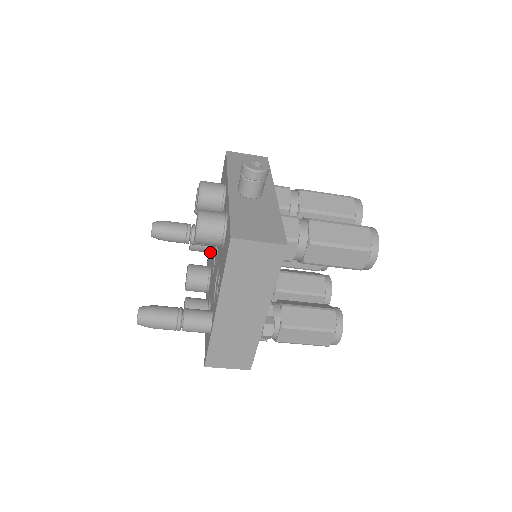
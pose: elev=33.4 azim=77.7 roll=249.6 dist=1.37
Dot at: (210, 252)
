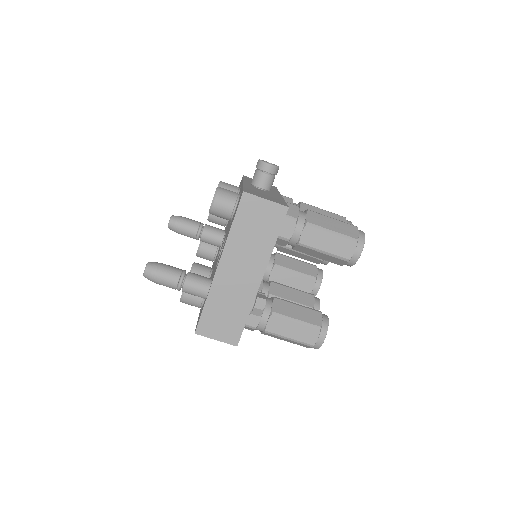
Dot at: occluded
